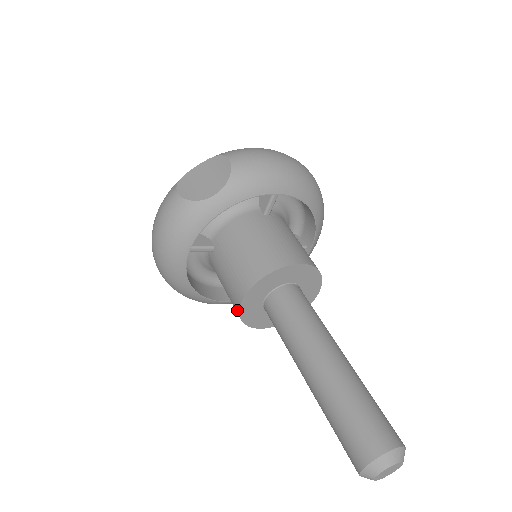
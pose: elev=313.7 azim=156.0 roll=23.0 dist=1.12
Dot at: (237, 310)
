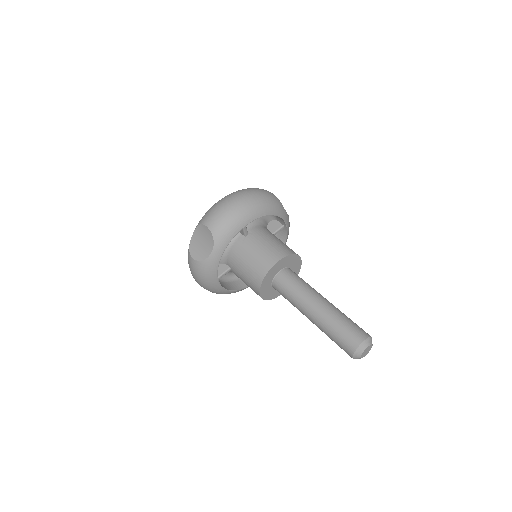
Dot at: occluded
